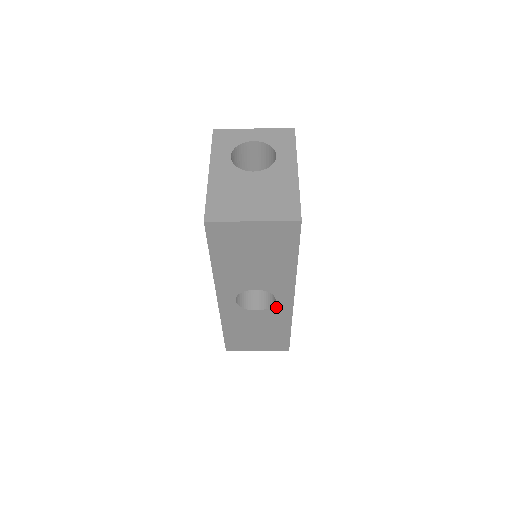
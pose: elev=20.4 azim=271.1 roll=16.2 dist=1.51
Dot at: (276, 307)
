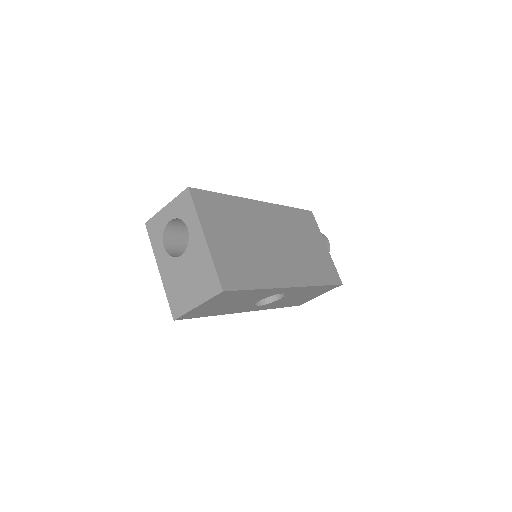
Dot at: (289, 292)
